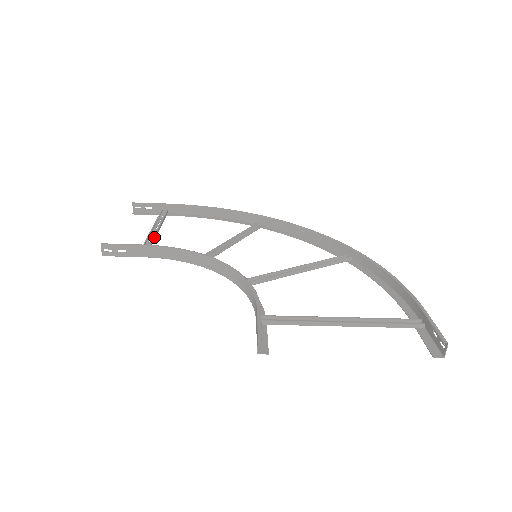
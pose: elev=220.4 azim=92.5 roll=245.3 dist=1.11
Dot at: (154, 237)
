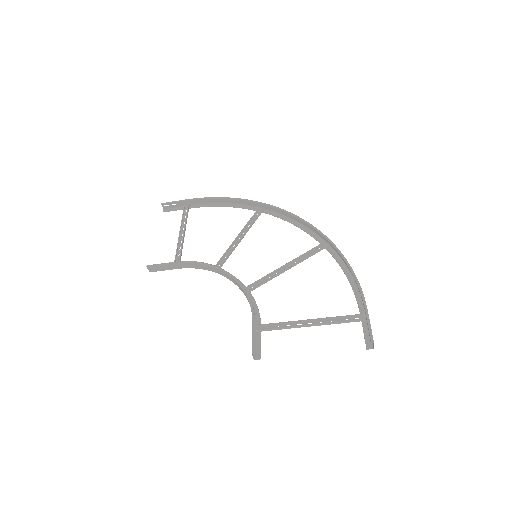
Dot at: (182, 244)
